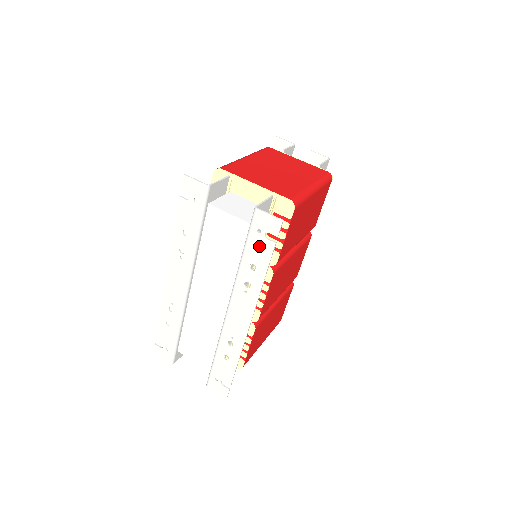
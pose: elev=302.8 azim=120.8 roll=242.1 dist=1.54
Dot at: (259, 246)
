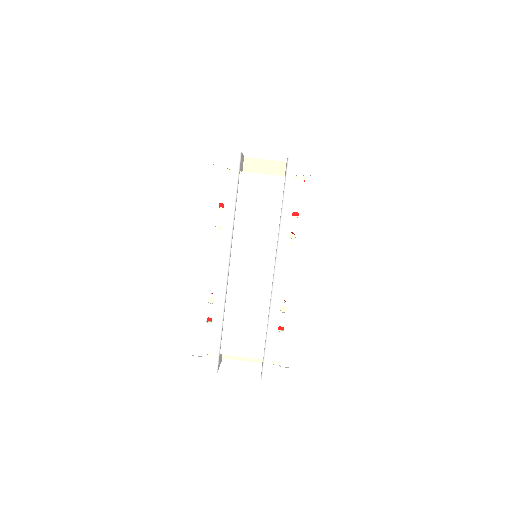
Dot at: (298, 192)
